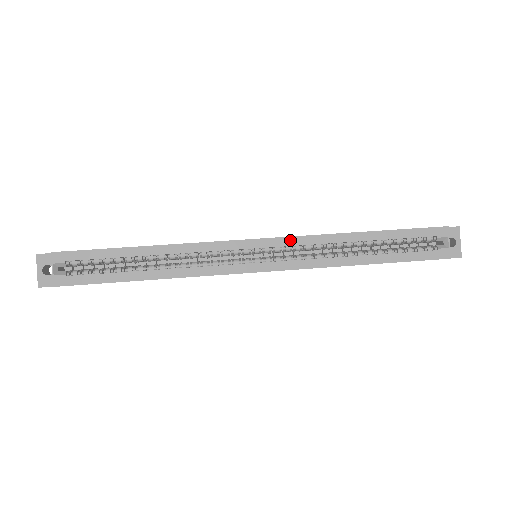
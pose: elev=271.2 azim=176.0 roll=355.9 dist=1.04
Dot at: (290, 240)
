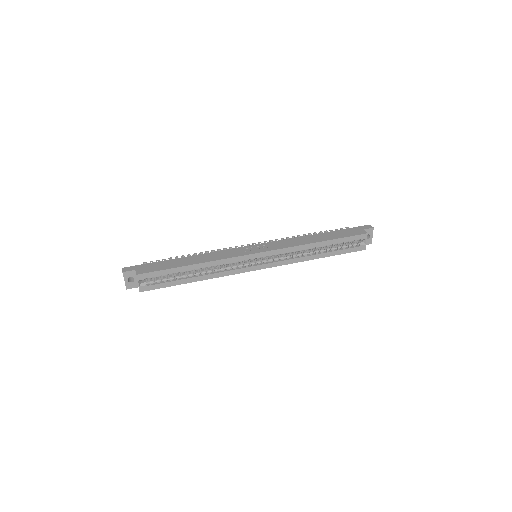
Dot at: (278, 251)
